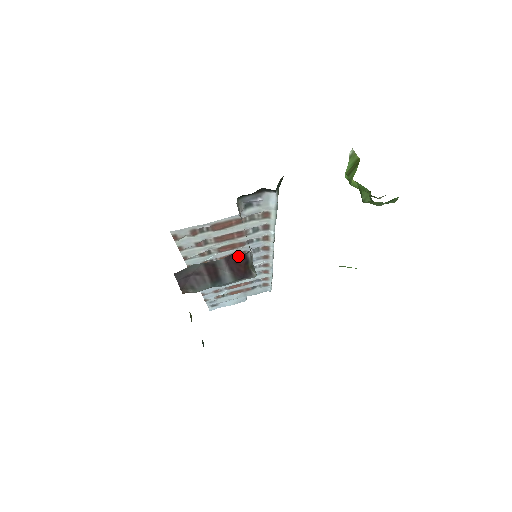
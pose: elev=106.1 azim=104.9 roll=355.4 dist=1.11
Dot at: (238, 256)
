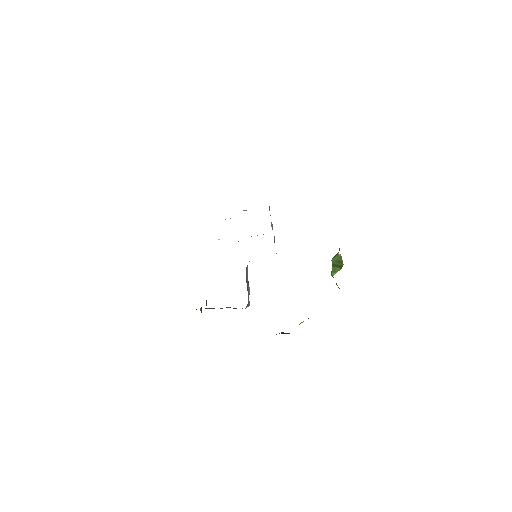
Dot at: occluded
